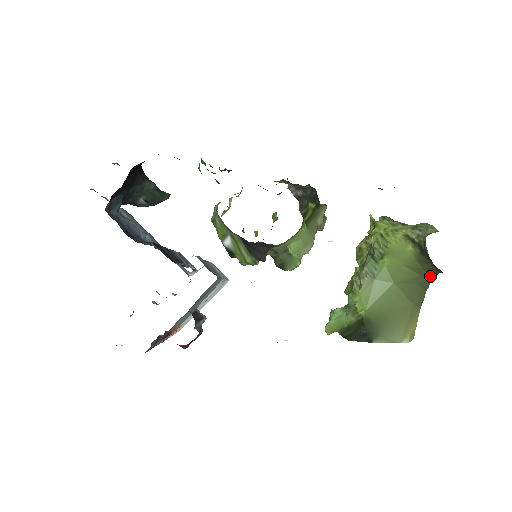
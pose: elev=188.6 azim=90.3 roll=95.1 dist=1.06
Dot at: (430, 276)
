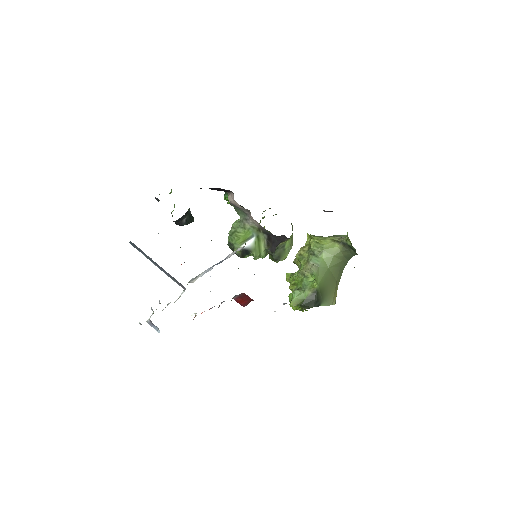
Dot at: (347, 260)
